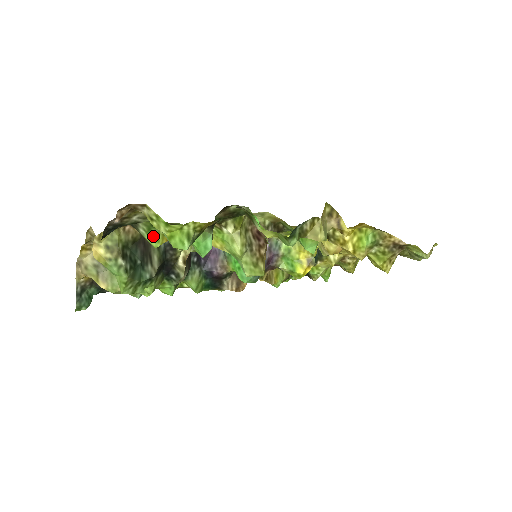
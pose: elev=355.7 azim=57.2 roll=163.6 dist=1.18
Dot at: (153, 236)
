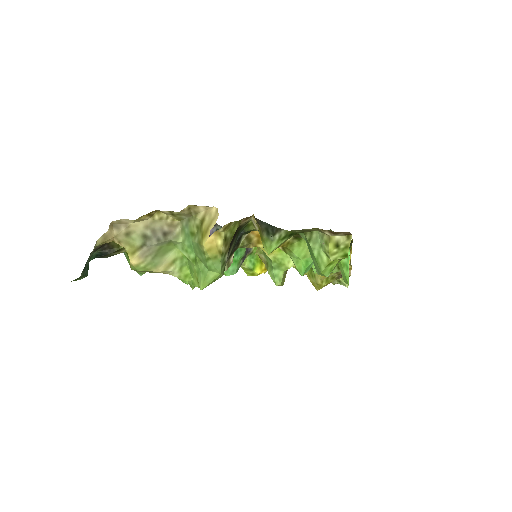
Dot at: (279, 244)
